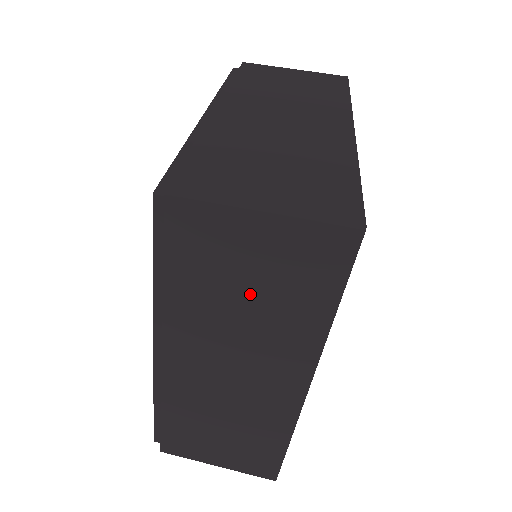
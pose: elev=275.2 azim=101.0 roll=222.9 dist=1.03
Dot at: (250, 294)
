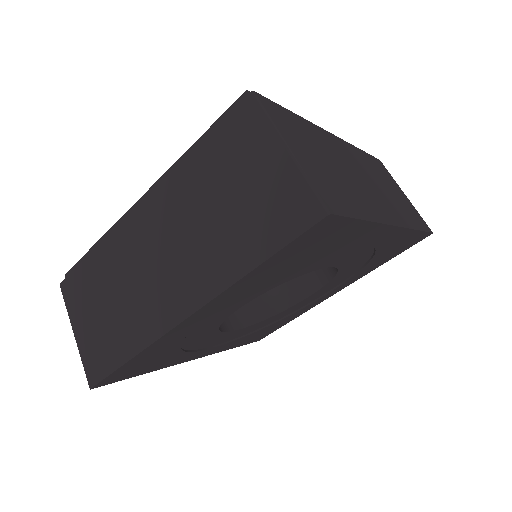
Dot at: (227, 203)
